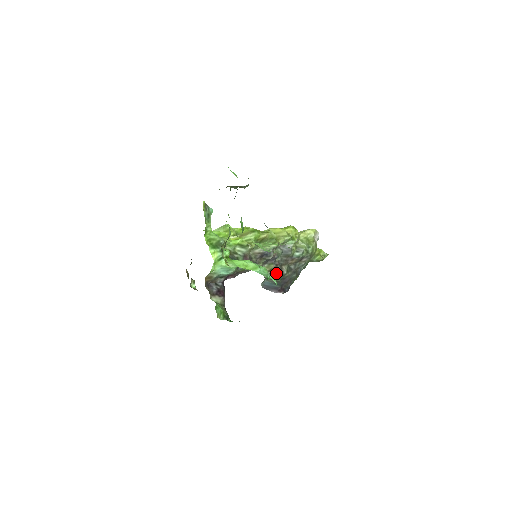
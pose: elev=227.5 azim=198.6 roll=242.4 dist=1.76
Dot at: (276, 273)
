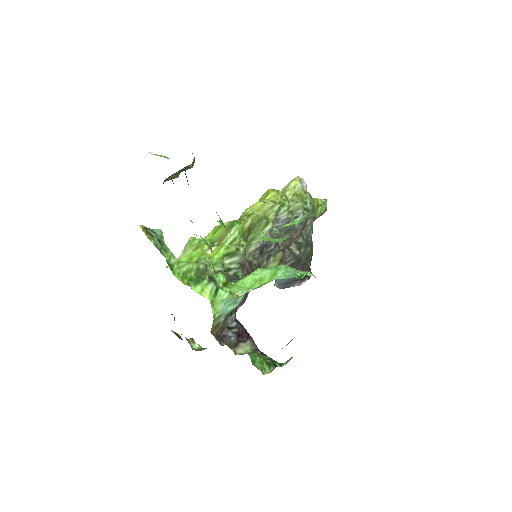
Dot at: (288, 261)
